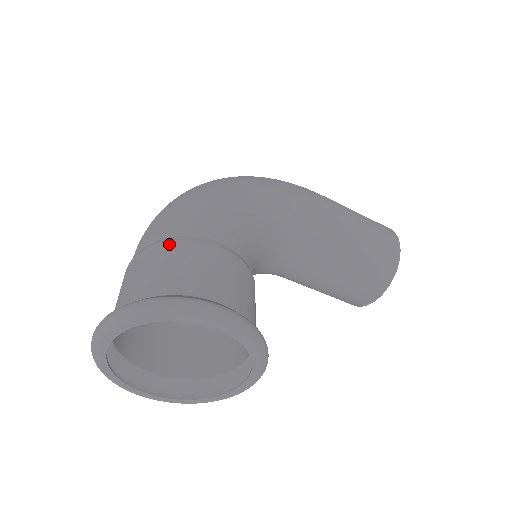
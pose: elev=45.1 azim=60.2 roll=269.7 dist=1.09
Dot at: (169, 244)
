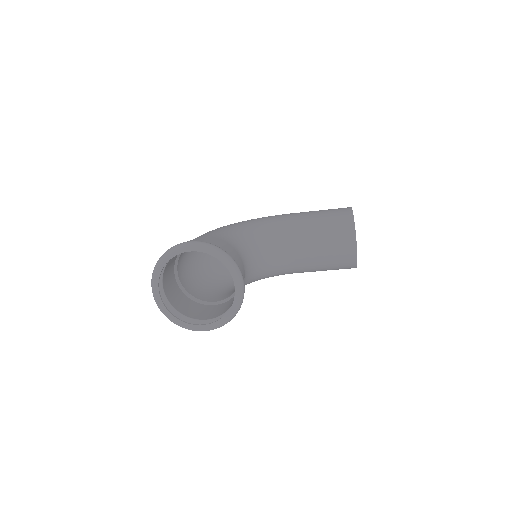
Dot at: occluded
